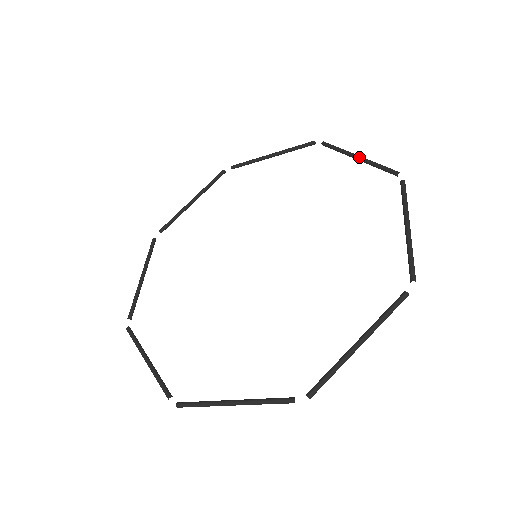
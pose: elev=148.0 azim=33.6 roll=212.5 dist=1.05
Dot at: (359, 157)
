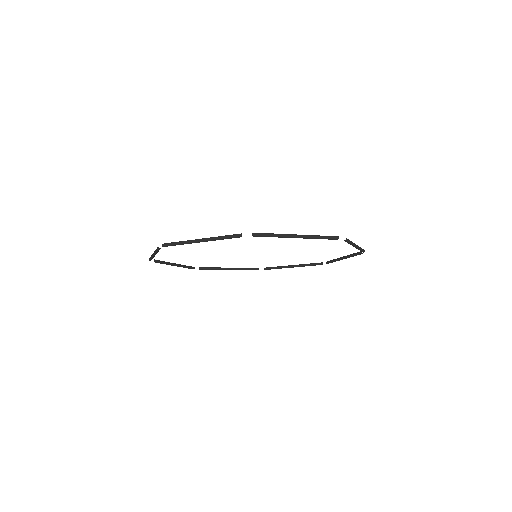
Dot at: (294, 265)
